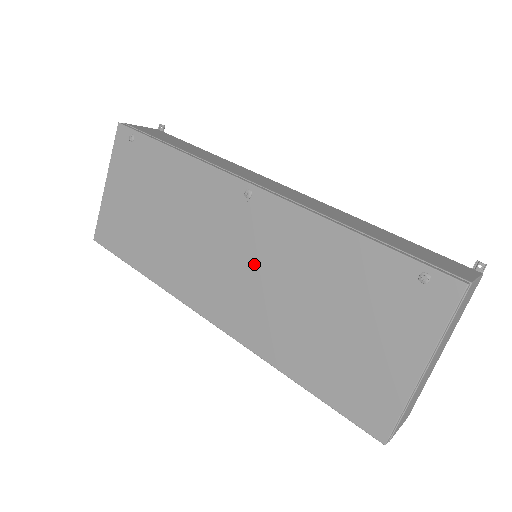
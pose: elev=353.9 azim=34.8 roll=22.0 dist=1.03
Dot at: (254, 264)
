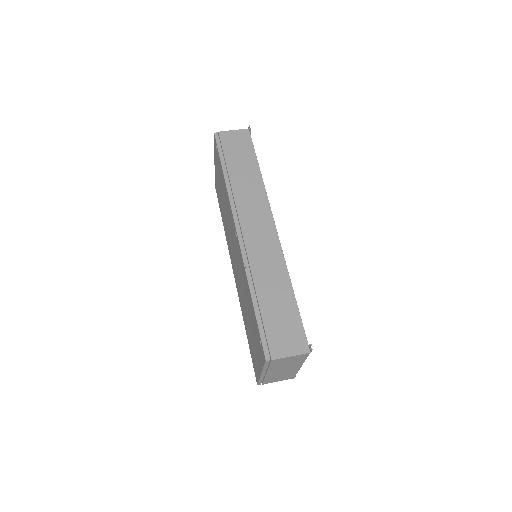
Dot at: (238, 269)
